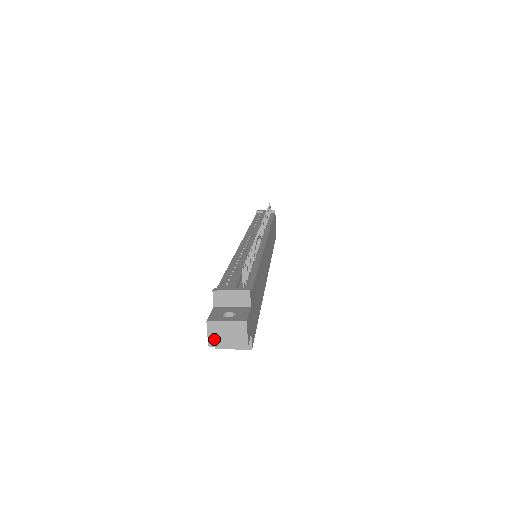
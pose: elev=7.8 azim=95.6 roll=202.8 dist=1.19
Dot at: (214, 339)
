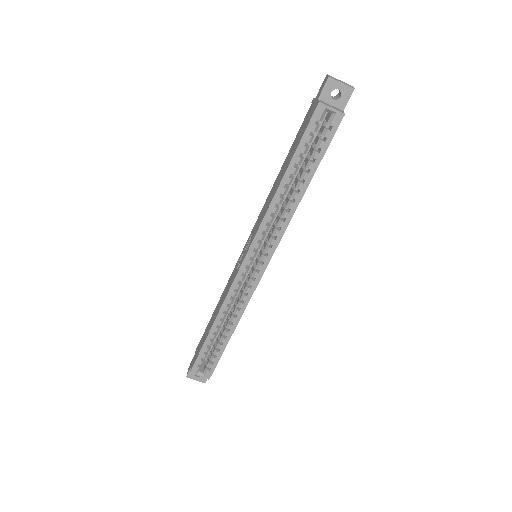
Dot at: (332, 78)
